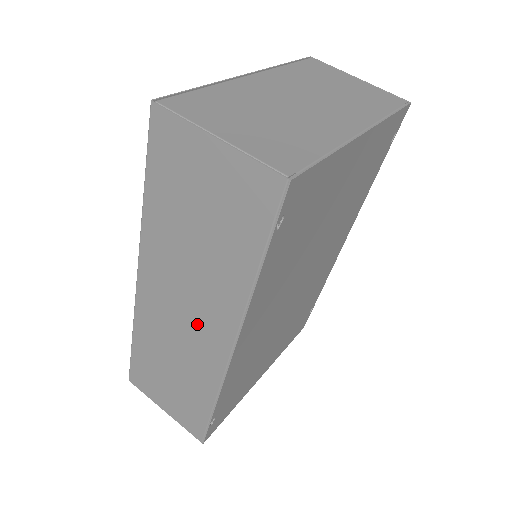
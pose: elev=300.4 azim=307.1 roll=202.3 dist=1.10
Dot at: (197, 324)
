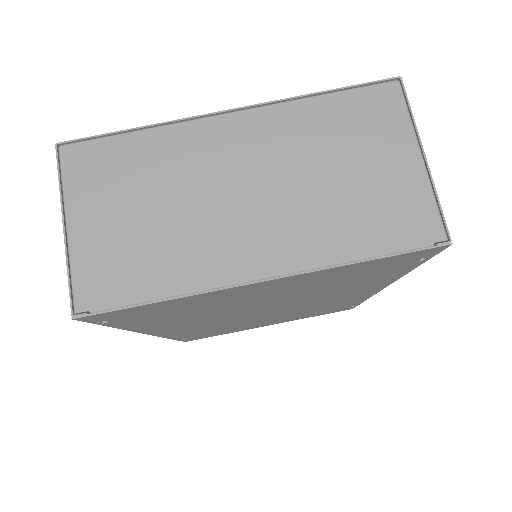
Dot at: occluded
